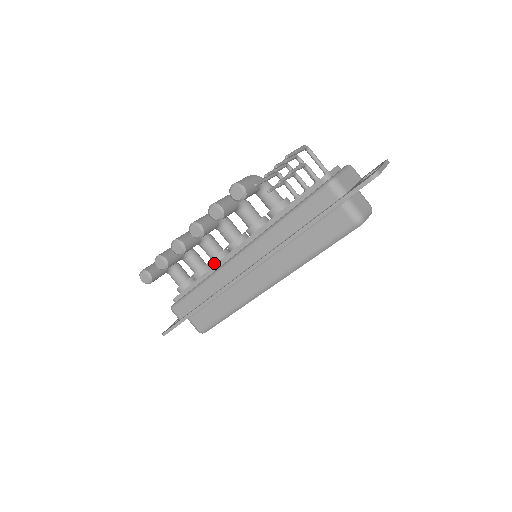
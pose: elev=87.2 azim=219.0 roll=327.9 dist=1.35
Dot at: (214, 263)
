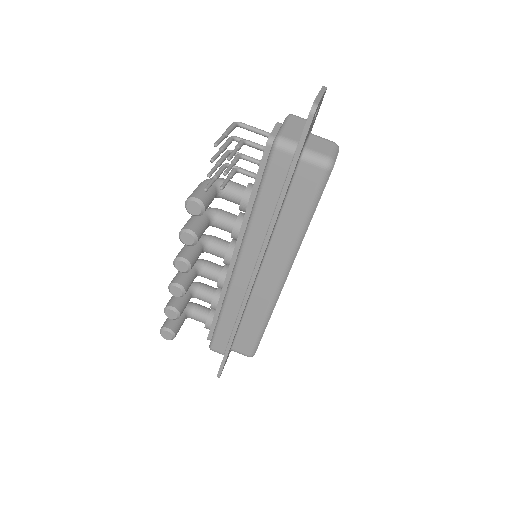
Dot at: (222, 285)
